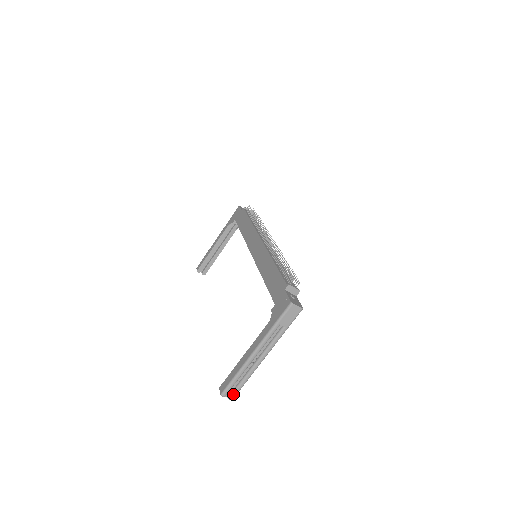
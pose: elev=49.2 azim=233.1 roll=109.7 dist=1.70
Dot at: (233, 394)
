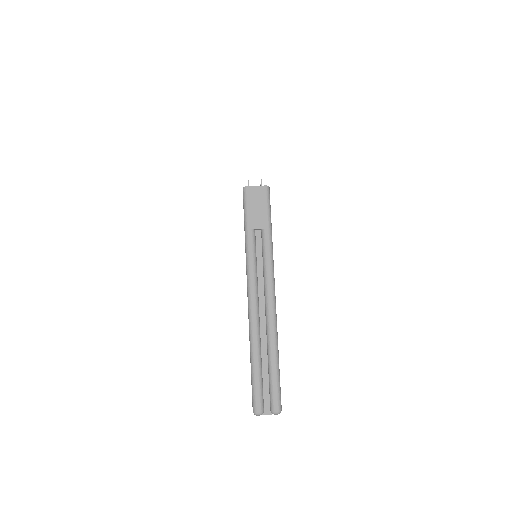
Dot at: (272, 399)
